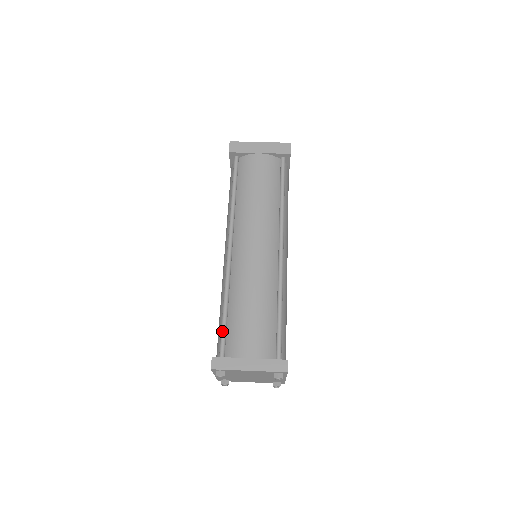
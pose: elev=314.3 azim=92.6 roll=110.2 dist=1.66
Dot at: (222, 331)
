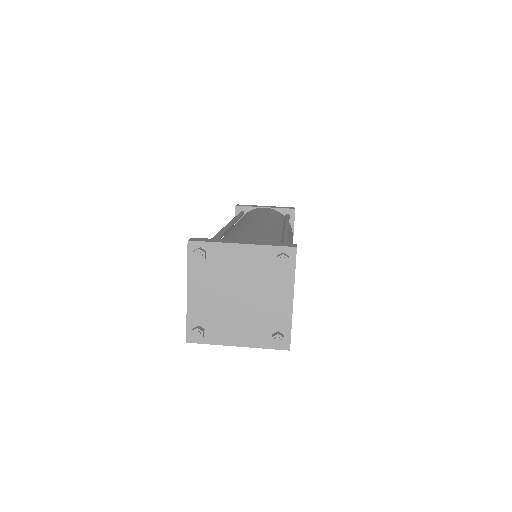
Dot at: occluded
